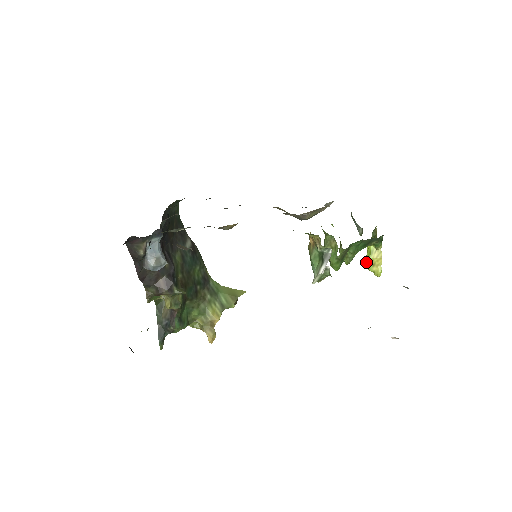
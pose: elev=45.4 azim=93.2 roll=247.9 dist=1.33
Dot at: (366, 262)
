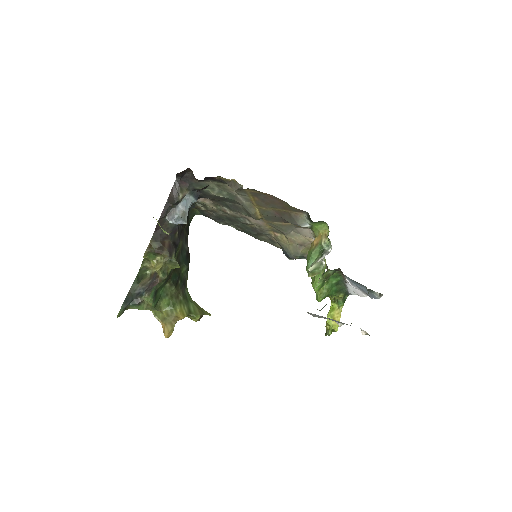
Dot at: (328, 316)
